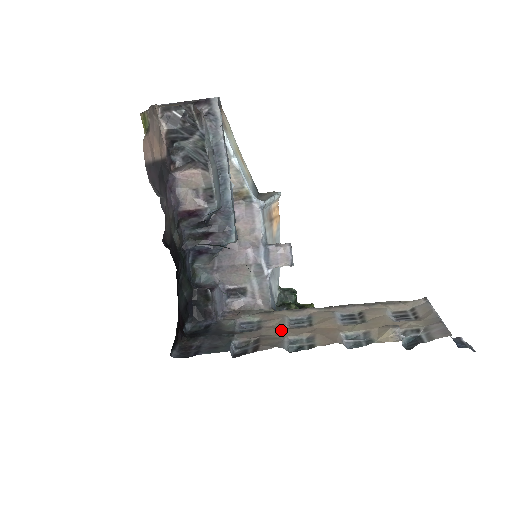
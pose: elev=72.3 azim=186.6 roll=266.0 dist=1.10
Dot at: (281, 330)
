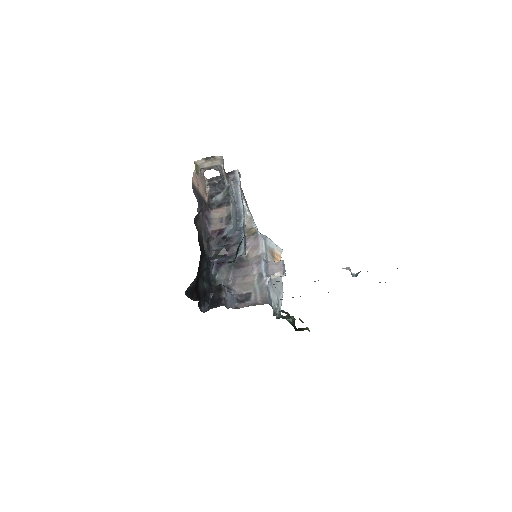
Dot at: occluded
